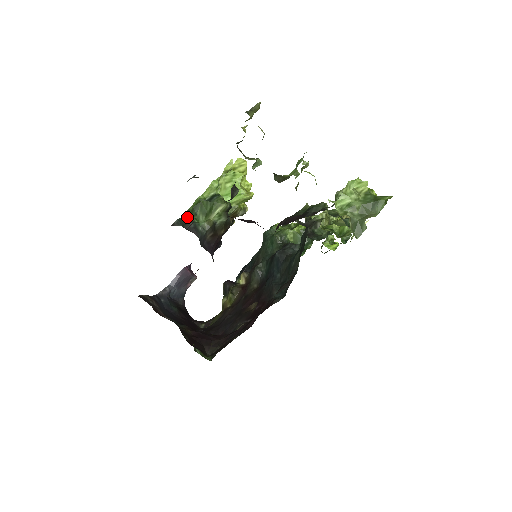
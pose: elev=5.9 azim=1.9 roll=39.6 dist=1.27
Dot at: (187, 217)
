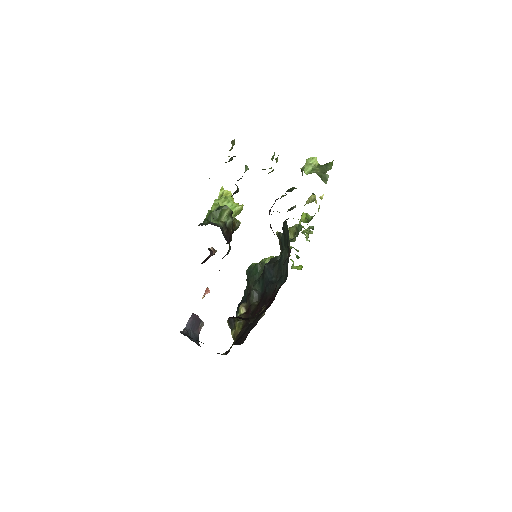
Dot at: (205, 223)
